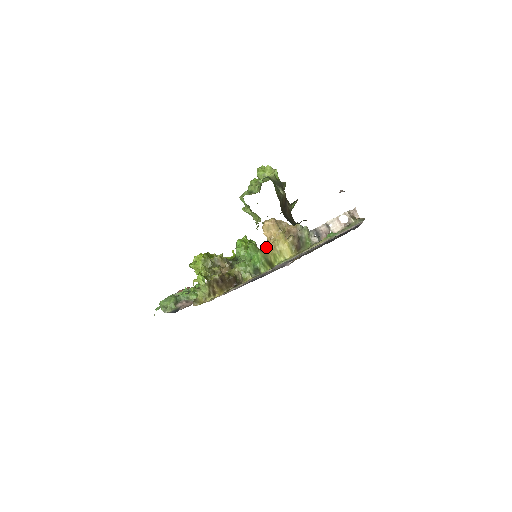
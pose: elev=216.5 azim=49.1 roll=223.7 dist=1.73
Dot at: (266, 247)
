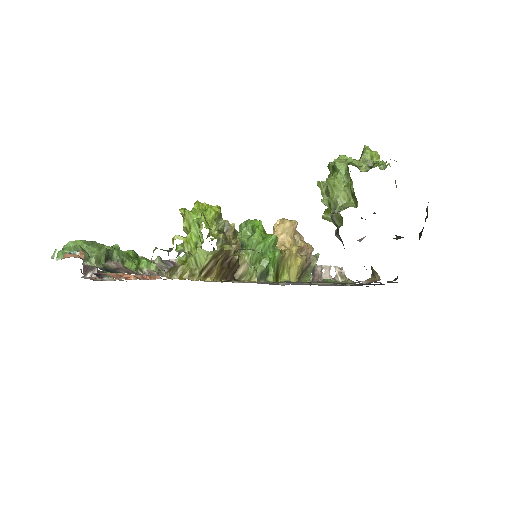
Dot at: occluded
